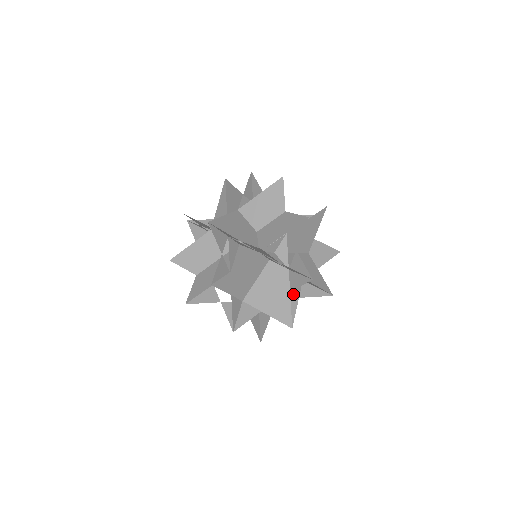
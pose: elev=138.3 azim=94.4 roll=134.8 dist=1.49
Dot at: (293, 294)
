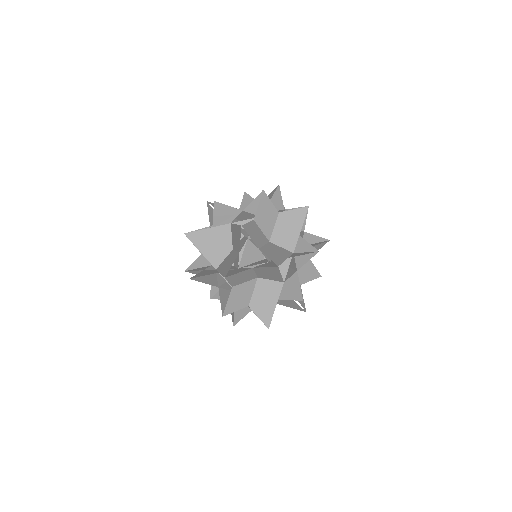
Dot at: occluded
